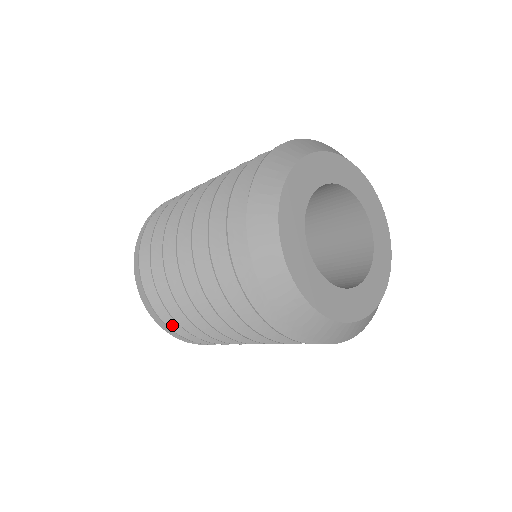
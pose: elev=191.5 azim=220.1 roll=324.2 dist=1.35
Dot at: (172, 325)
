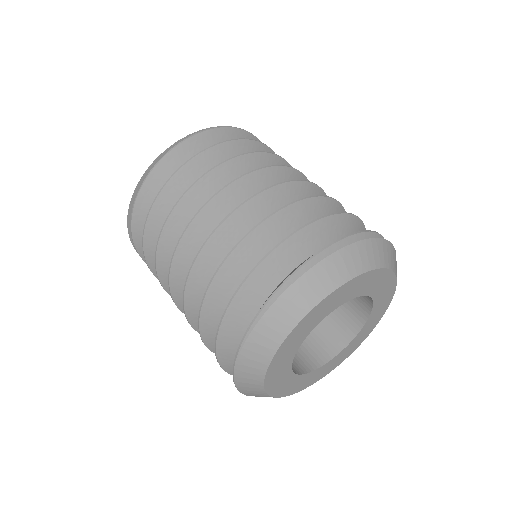
Dot at: occluded
